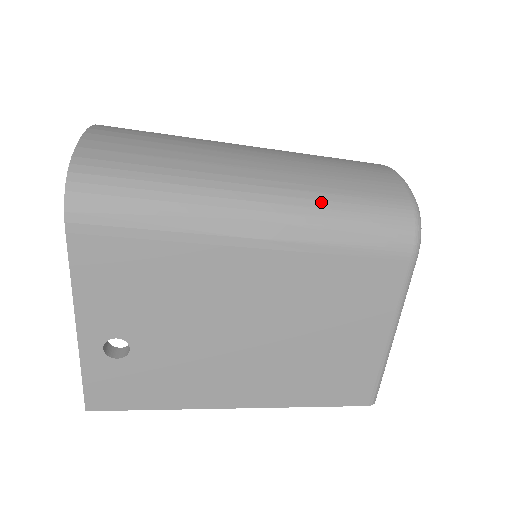
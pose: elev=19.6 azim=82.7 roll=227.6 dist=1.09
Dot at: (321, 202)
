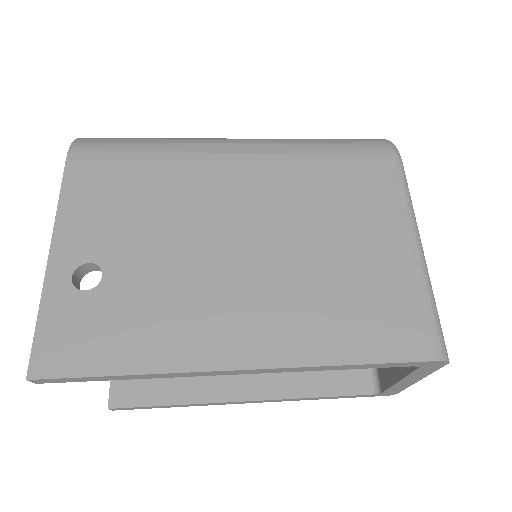
Dot at: (293, 139)
